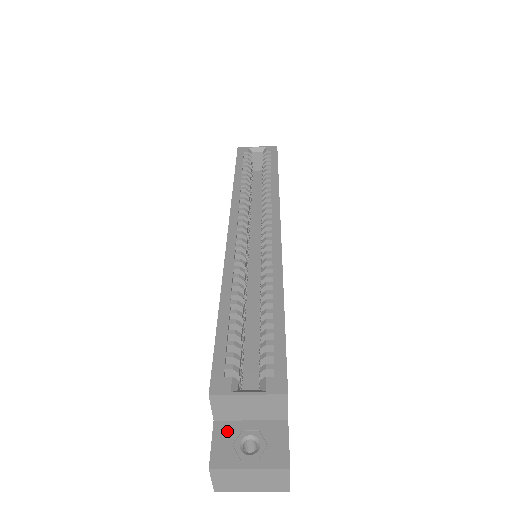
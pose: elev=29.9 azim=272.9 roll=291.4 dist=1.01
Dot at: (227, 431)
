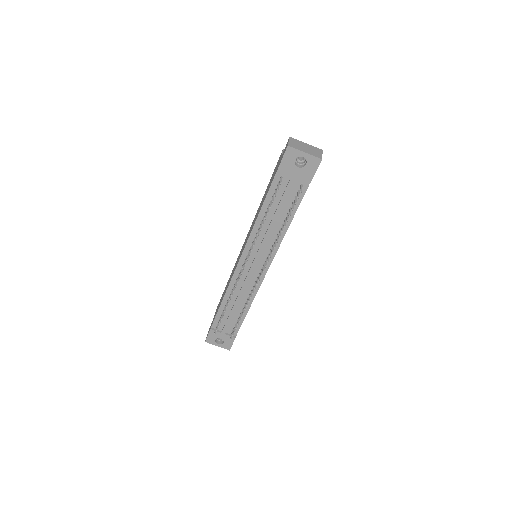
Dot at: occluded
